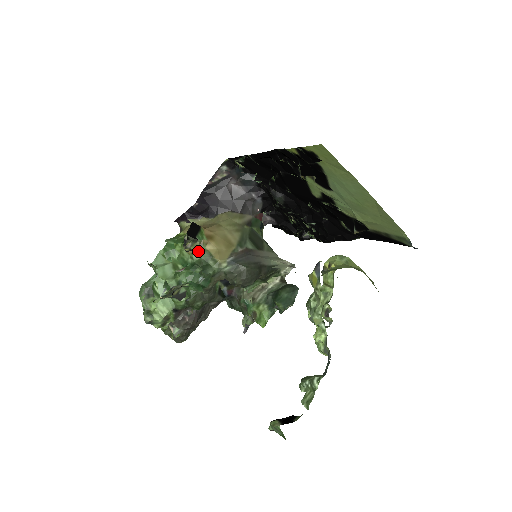
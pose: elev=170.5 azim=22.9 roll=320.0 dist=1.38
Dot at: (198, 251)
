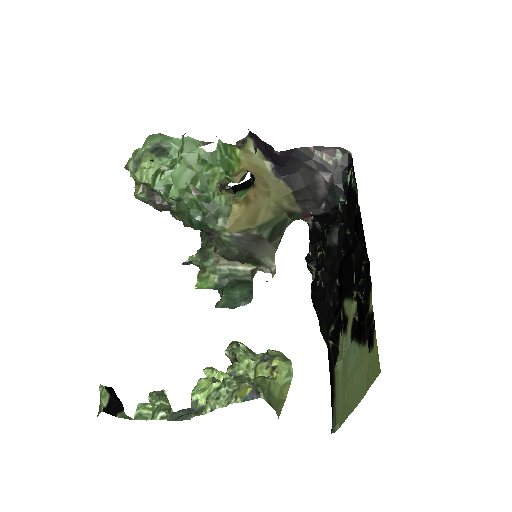
Dot at: (225, 199)
